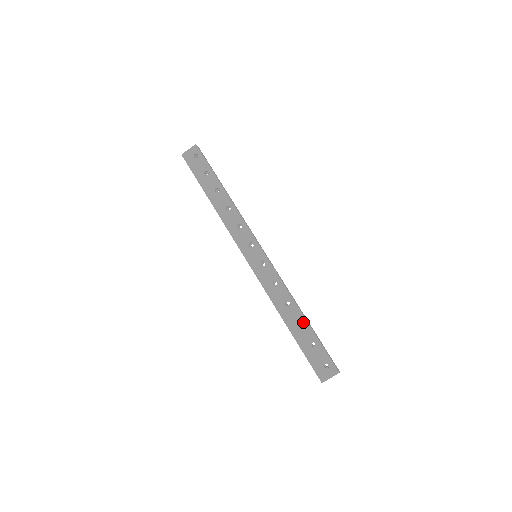
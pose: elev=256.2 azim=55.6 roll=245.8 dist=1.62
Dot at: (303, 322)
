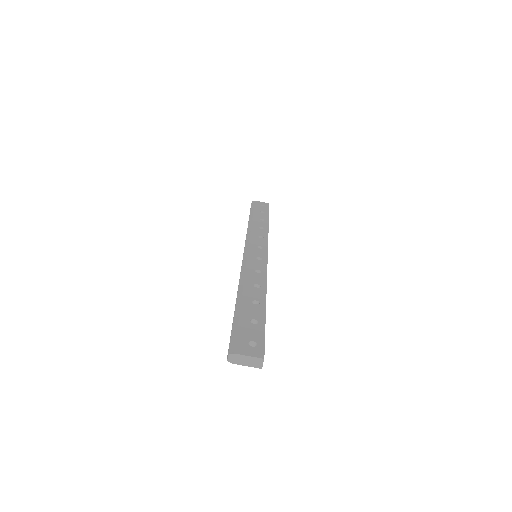
Dot at: (260, 303)
